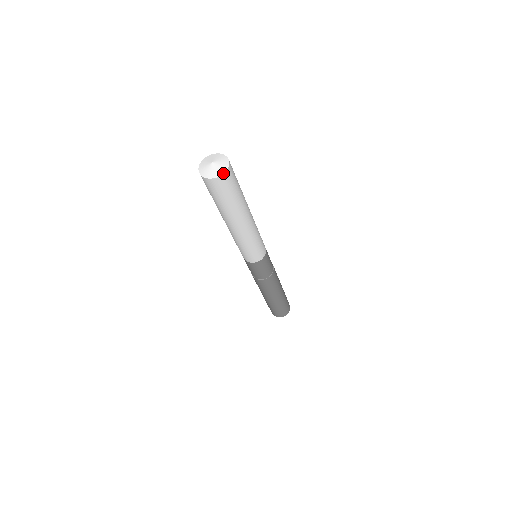
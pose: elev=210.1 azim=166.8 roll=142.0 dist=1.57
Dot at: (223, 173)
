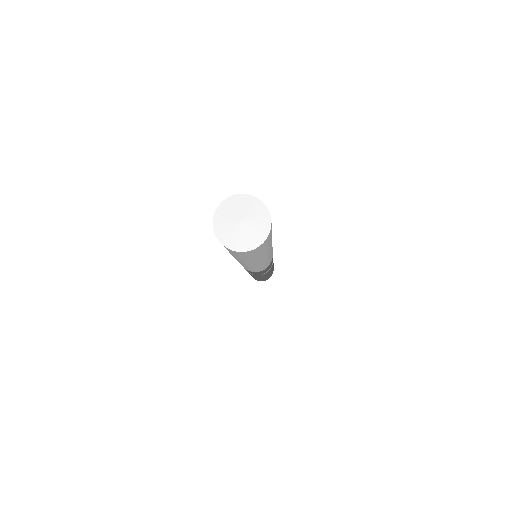
Dot at: (270, 227)
